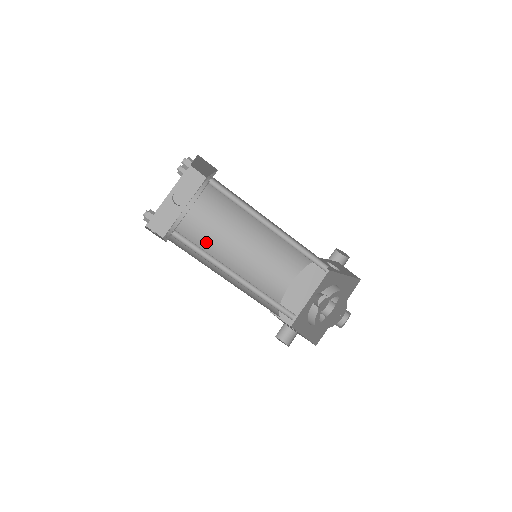
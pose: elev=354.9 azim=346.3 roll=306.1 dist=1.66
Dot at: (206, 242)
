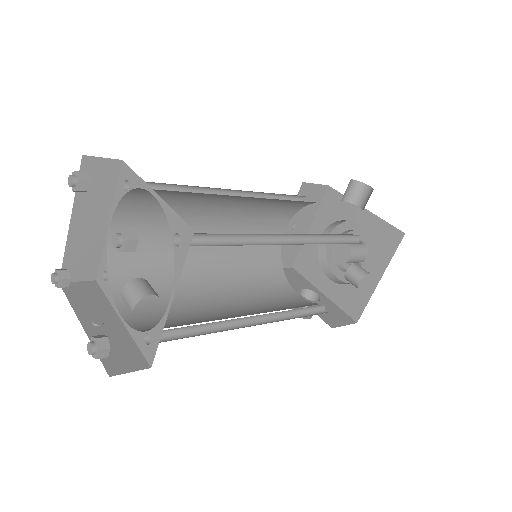
Dot at: (165, 253)
